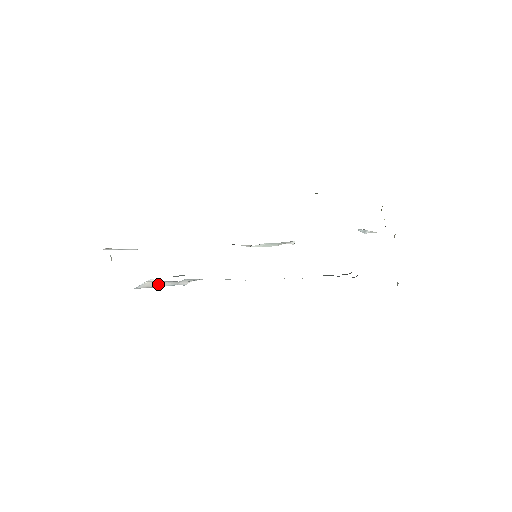
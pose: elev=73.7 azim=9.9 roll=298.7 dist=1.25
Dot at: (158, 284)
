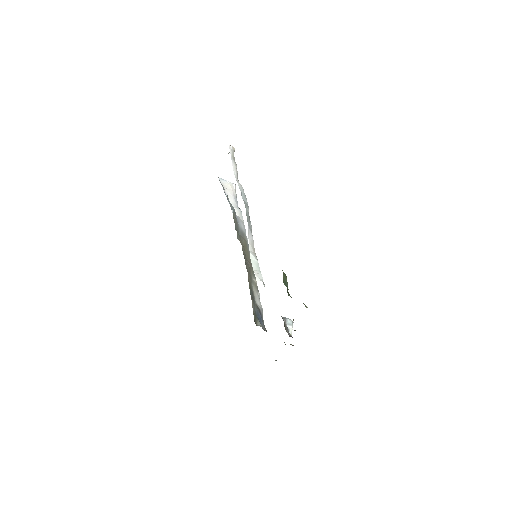
Dot at: (229, 193)
